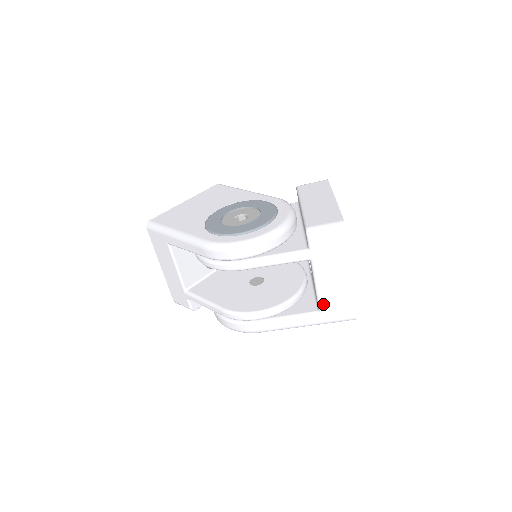
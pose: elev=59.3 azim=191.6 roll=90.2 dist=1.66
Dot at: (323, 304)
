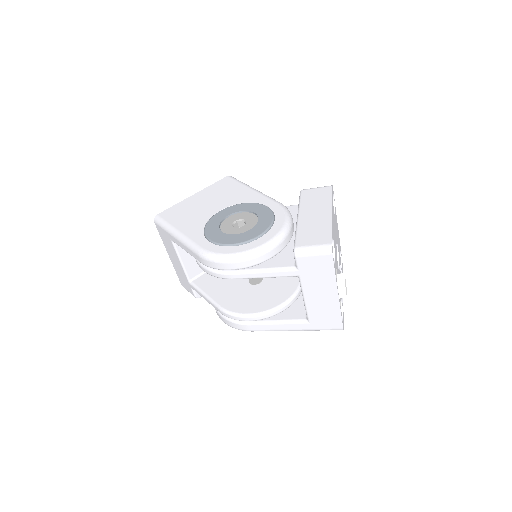
Dot at: (311, 315)
